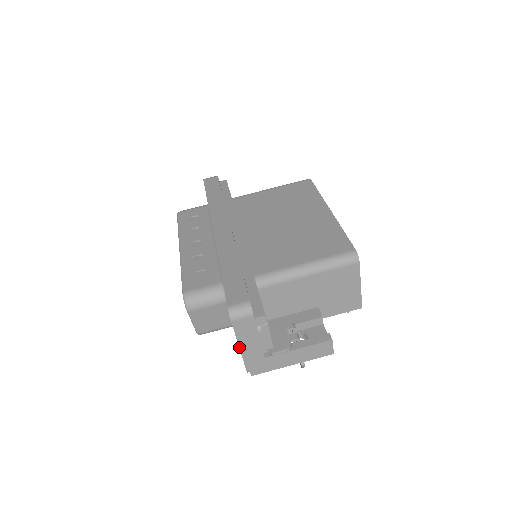
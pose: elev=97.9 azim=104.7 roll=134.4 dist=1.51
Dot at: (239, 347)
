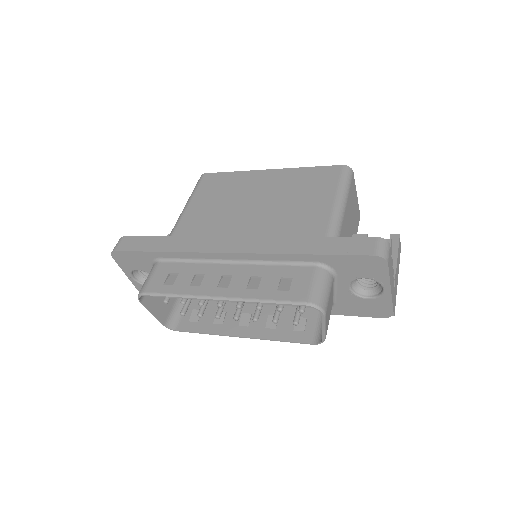
Dot at: (391, 290)
